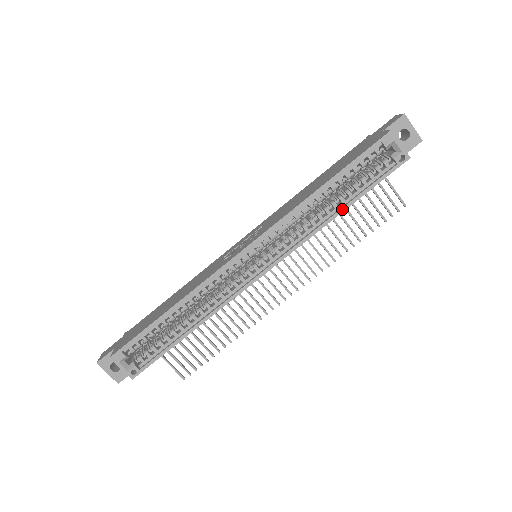
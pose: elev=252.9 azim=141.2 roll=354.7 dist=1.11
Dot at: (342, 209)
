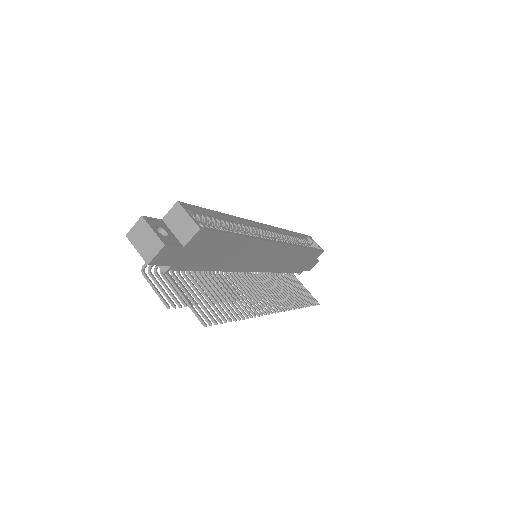
Dot at: (306, 247)
